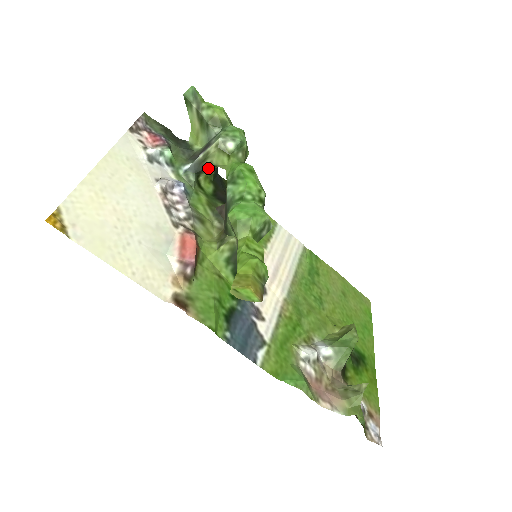
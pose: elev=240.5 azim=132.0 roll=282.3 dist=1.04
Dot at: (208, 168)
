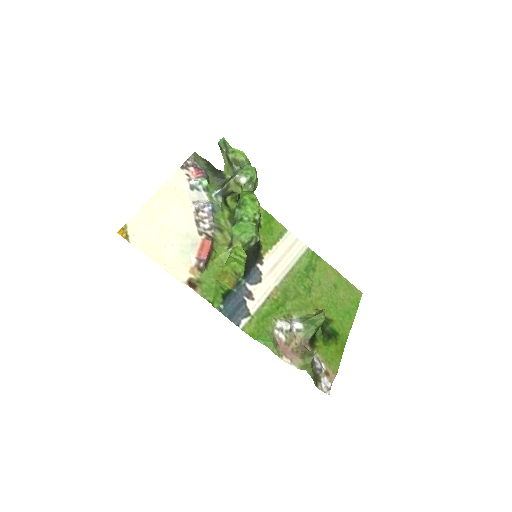
Dot at: (231, 193)
